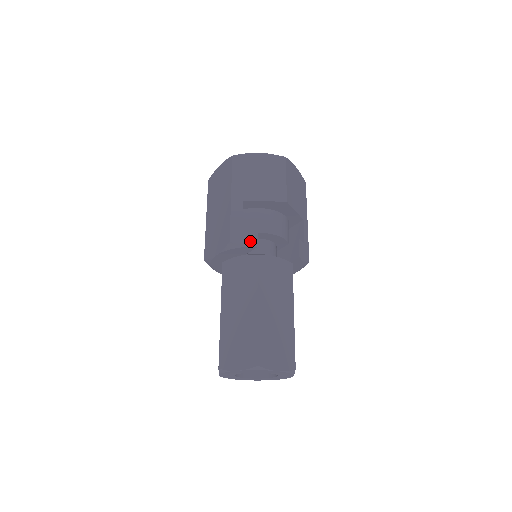
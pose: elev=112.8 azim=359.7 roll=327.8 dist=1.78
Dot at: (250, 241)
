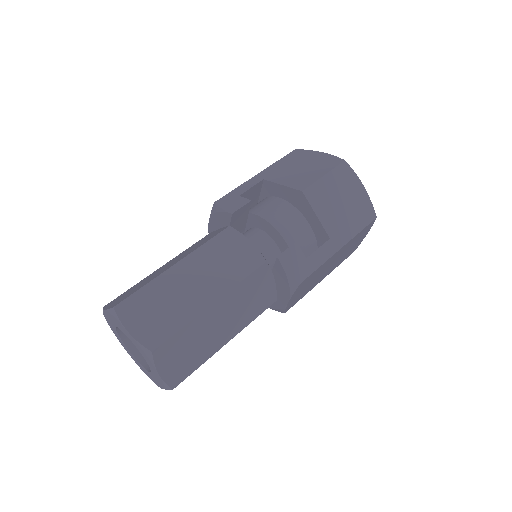
Dot at: (231, 207)
